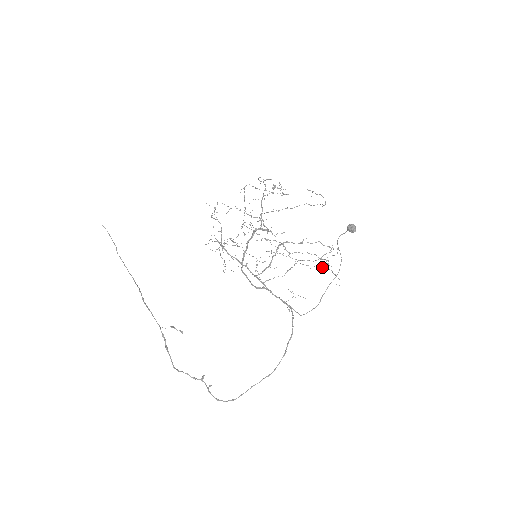
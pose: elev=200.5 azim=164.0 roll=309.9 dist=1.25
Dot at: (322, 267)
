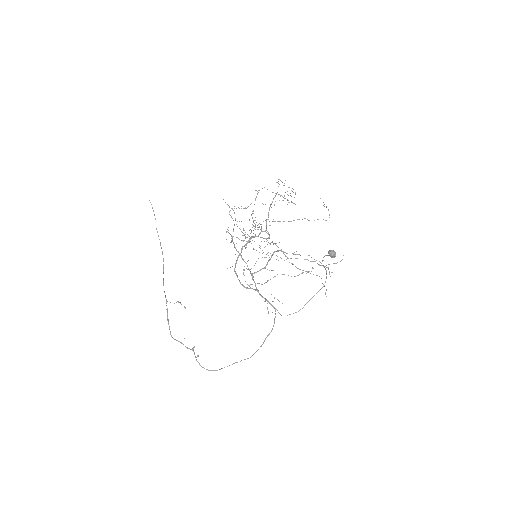
Dot at: (317, 275)
